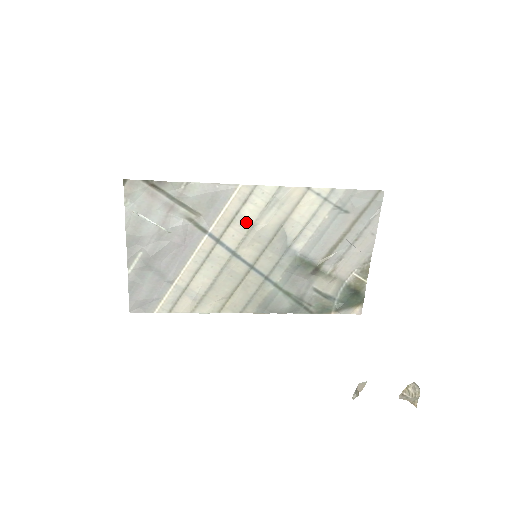
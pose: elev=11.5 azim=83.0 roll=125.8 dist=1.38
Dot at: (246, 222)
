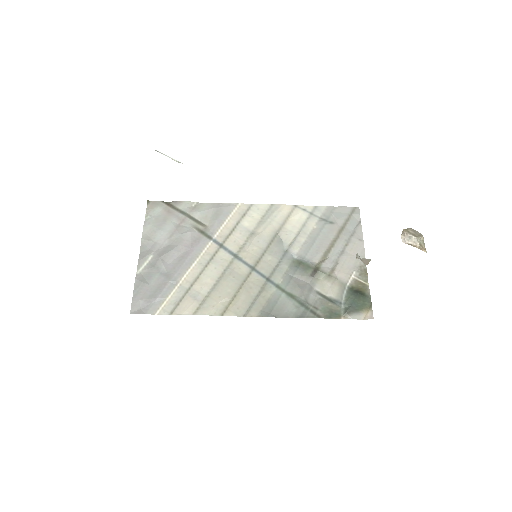
Dot at: (246, 231)
